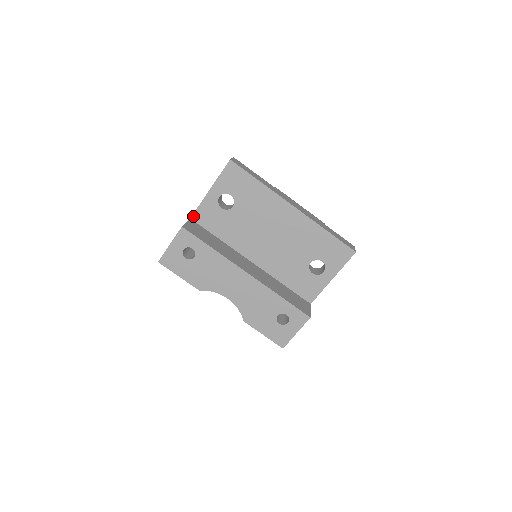
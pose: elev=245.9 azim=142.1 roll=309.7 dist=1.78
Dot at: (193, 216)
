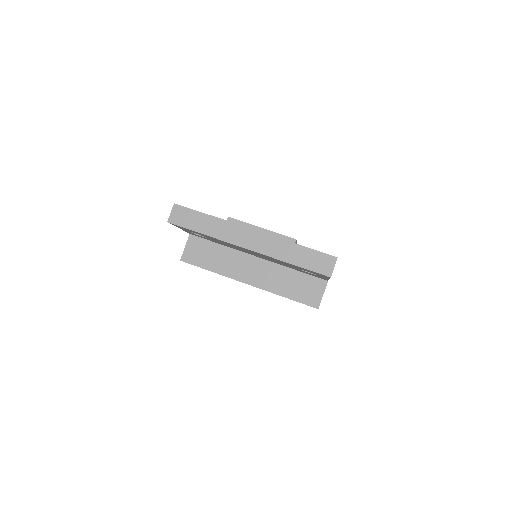
Dot at: occluded
